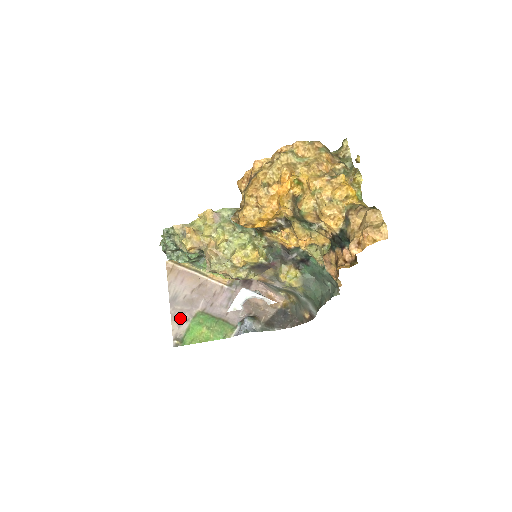
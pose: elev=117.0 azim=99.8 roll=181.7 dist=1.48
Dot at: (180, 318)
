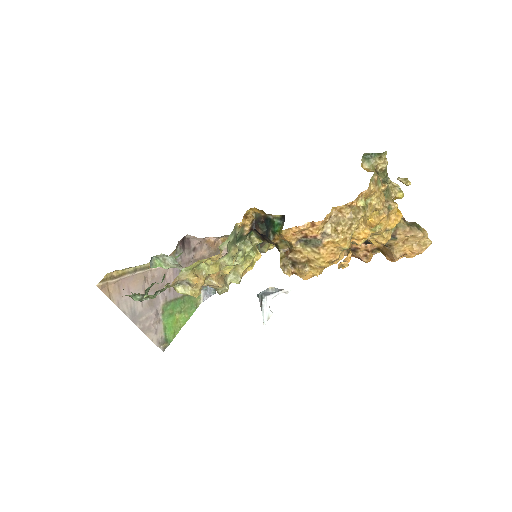
Dot at: (152, 326)
